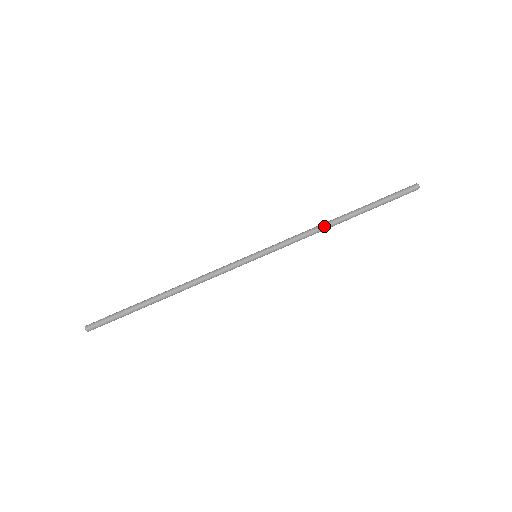
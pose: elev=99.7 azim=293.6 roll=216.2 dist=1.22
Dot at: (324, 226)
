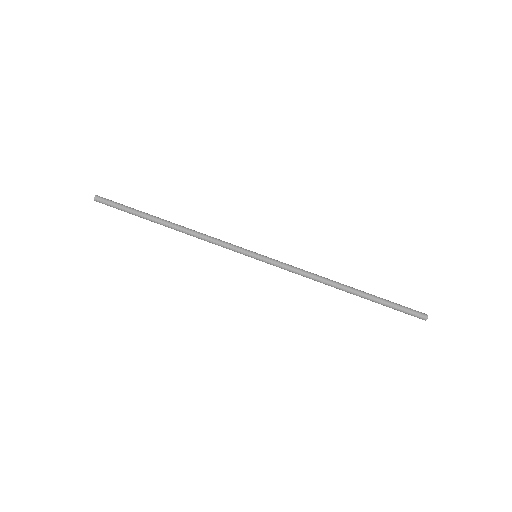
Dot at: (326, 280)
